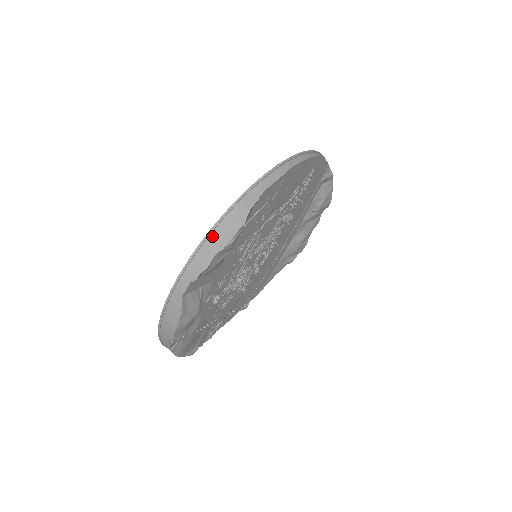
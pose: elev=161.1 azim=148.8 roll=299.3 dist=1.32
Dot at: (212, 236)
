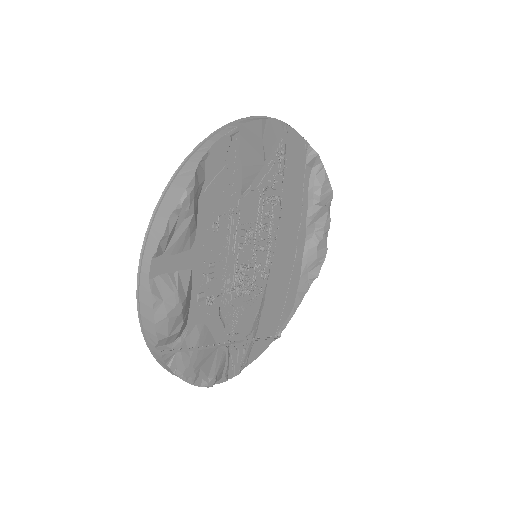
Dot at: (164, 200)
